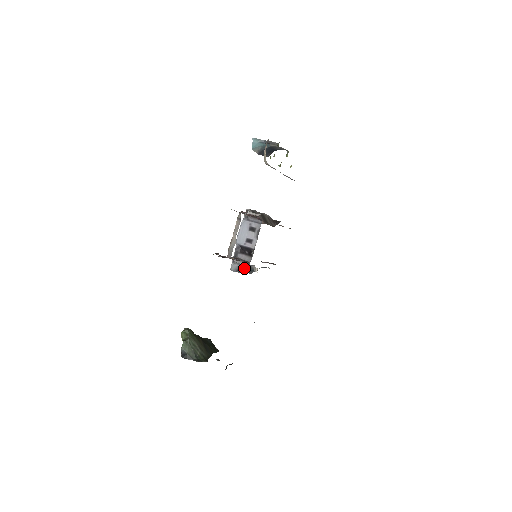
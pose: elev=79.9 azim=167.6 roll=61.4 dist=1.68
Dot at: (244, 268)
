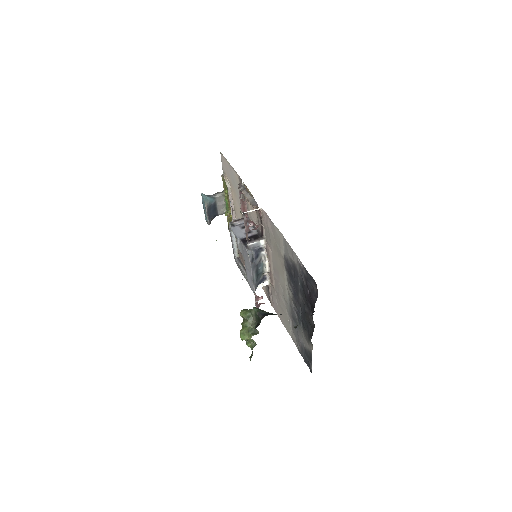
Dot at: (255, 260)
